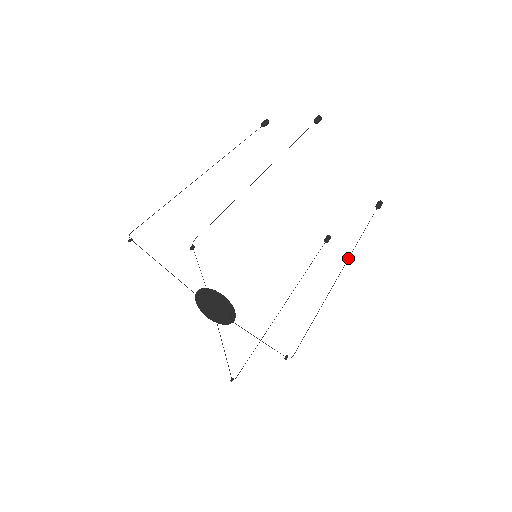
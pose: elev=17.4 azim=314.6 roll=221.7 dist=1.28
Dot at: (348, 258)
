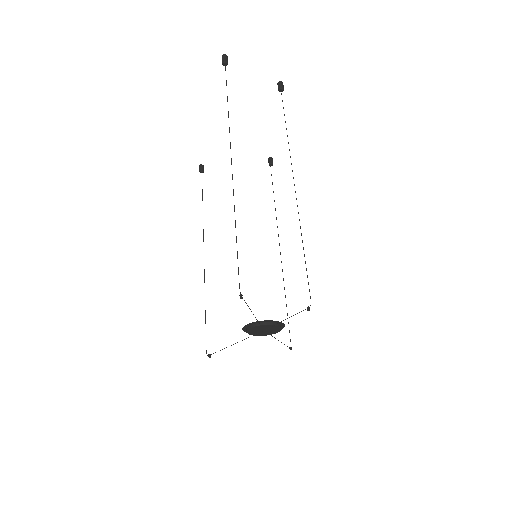
Dot at: occluded
